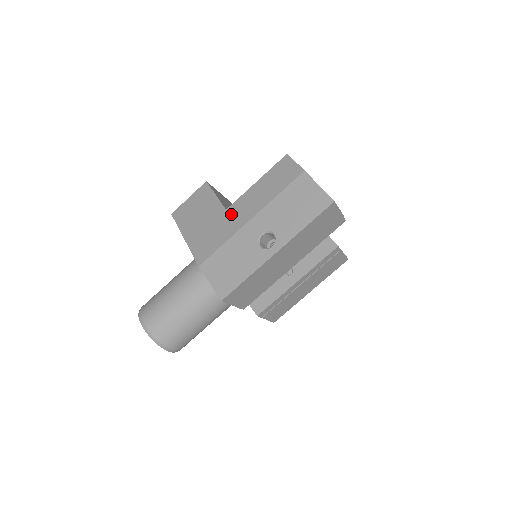
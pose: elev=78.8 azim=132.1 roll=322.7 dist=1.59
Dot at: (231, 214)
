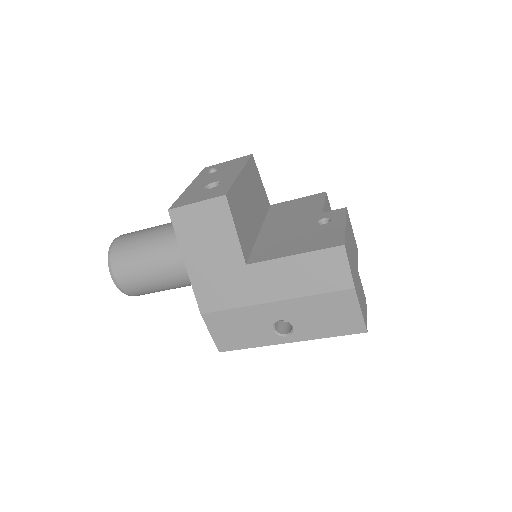
Dot at: (251, 277)
